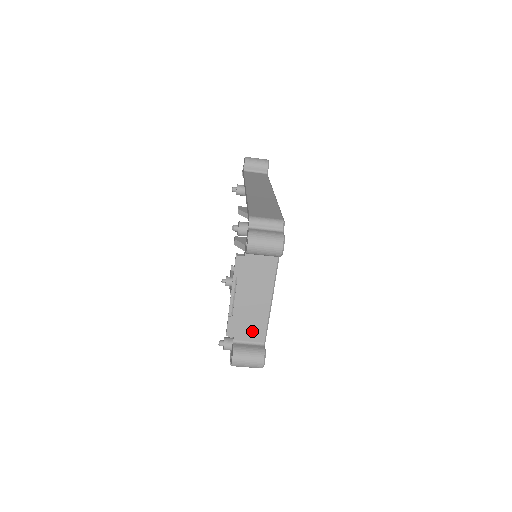
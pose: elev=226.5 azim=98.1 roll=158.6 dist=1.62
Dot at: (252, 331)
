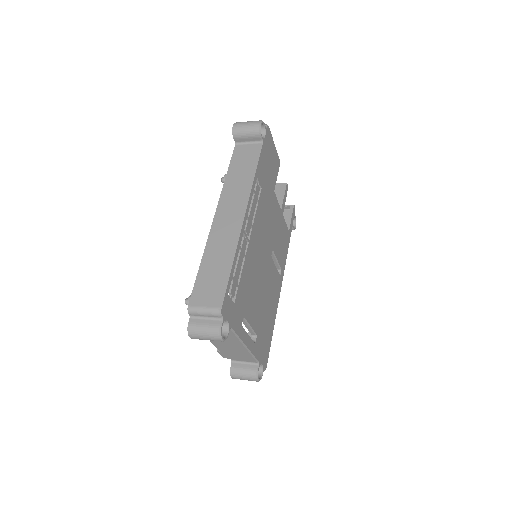
Dot at: (242, 358)
